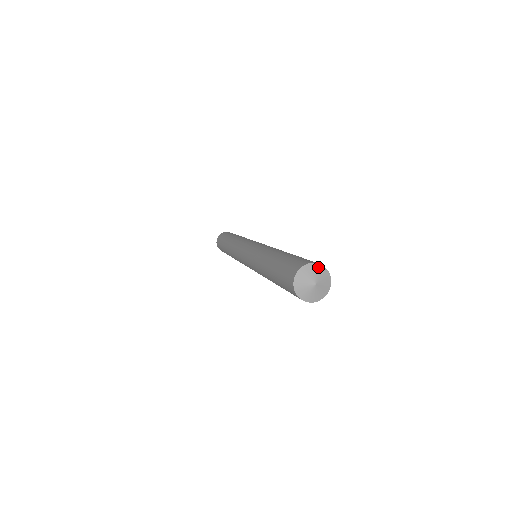
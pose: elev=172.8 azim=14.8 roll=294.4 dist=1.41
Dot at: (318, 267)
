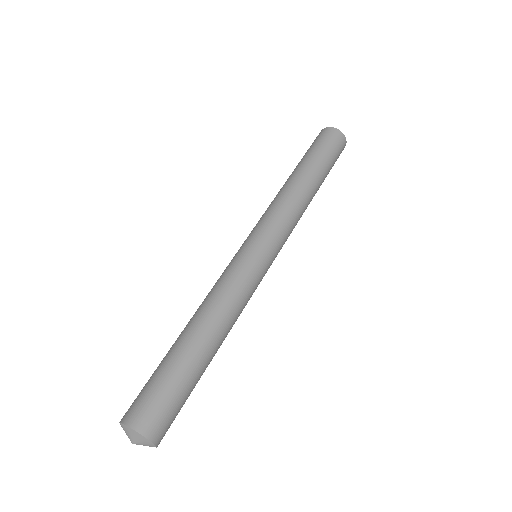
Dot at: (128, 429)
